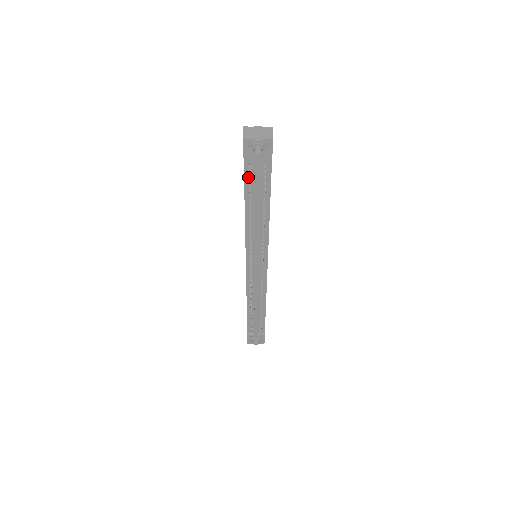
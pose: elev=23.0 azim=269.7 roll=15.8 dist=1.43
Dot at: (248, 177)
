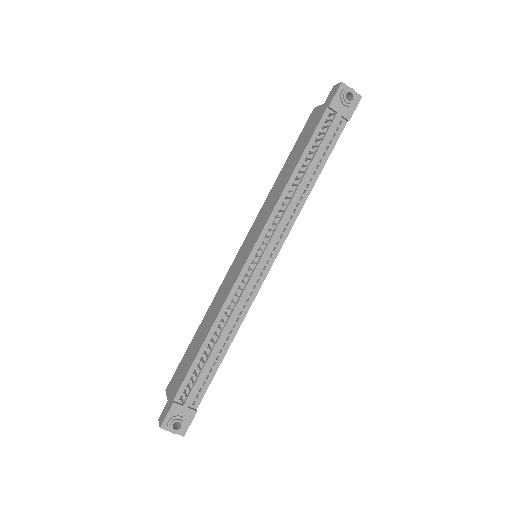
Dot at: (321, 127)
